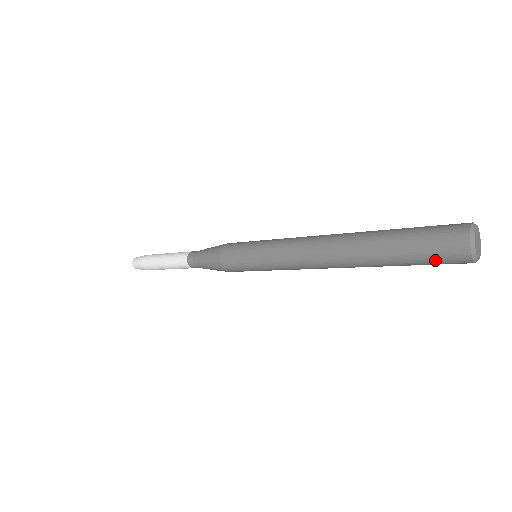
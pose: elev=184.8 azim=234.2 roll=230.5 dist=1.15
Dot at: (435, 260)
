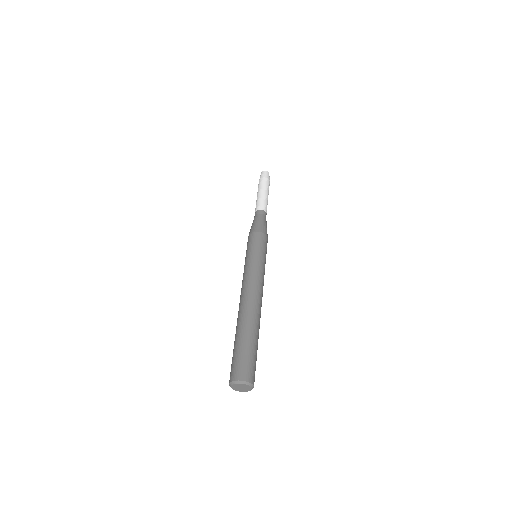
Dot at: occluded
